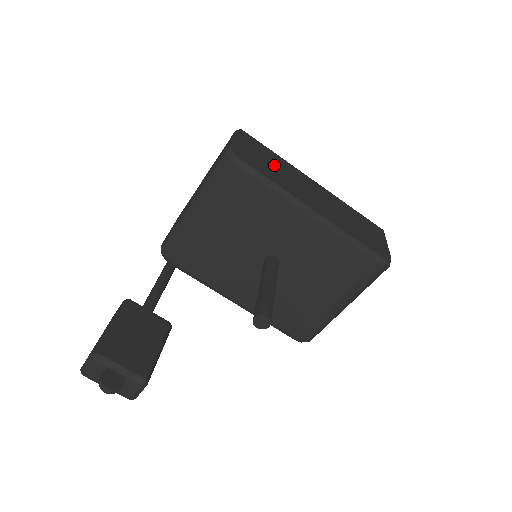
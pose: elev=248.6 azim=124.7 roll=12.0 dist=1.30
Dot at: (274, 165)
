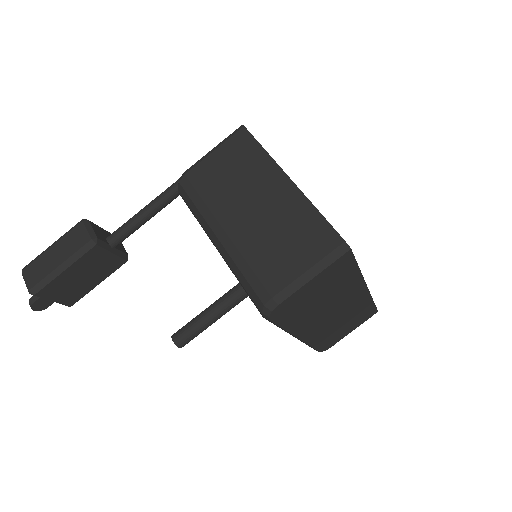
Dot at: (324, 297)
